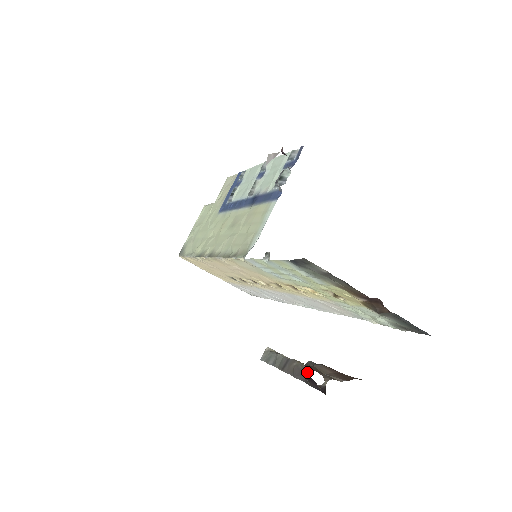
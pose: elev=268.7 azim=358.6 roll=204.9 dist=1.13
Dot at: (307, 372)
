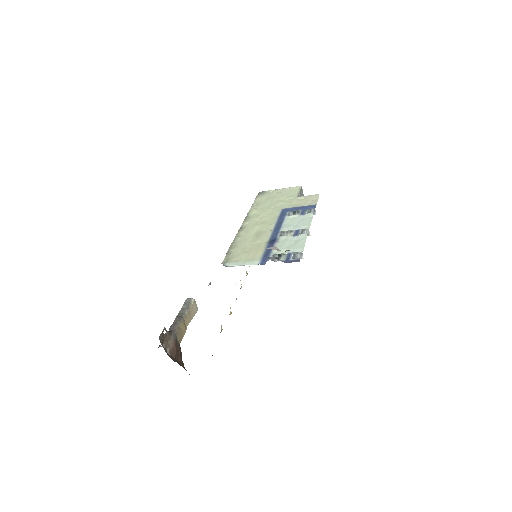
Dot at: (164, 335)
